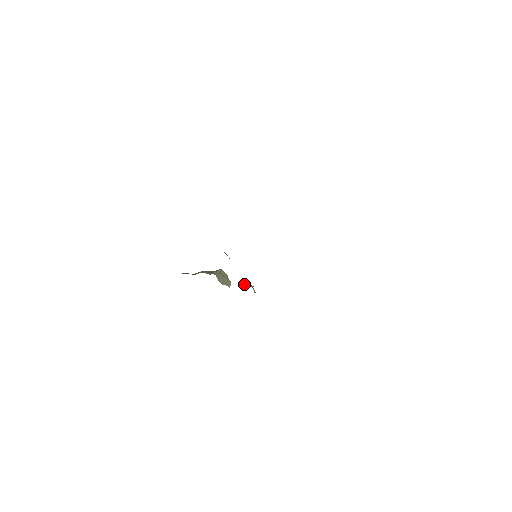
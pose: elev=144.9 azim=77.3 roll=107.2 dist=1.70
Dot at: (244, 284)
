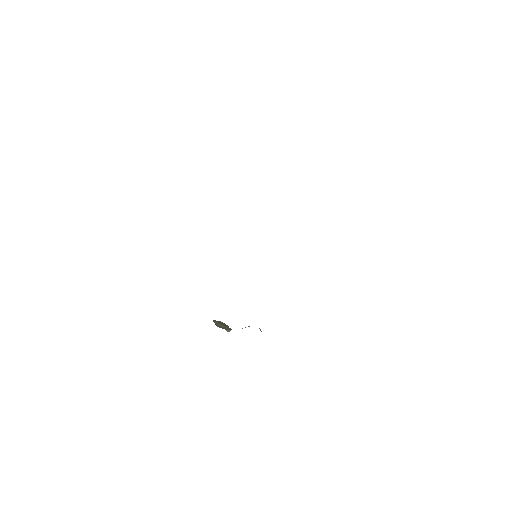
Dot at: occluded
